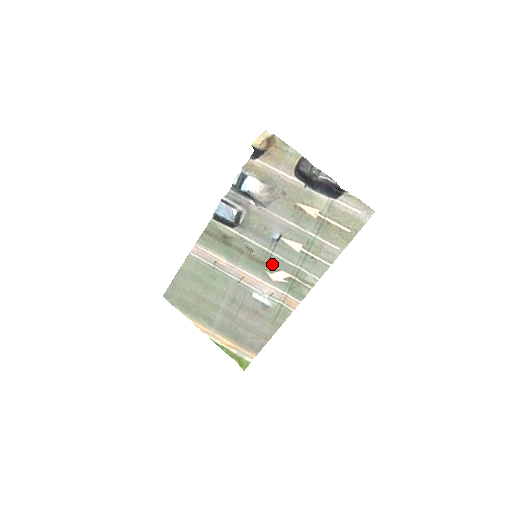
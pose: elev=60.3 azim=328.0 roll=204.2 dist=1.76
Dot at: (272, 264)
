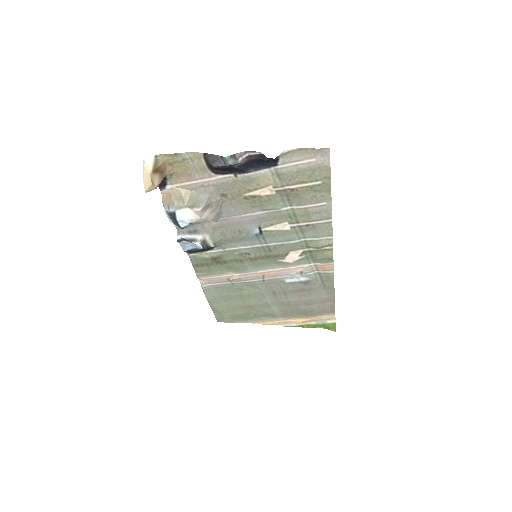
Dot at: (276, 253)
